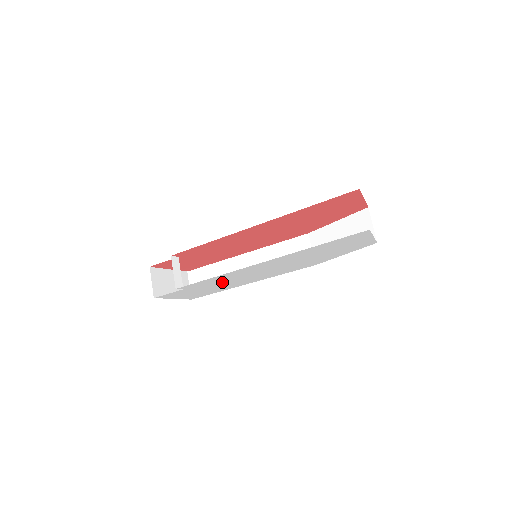
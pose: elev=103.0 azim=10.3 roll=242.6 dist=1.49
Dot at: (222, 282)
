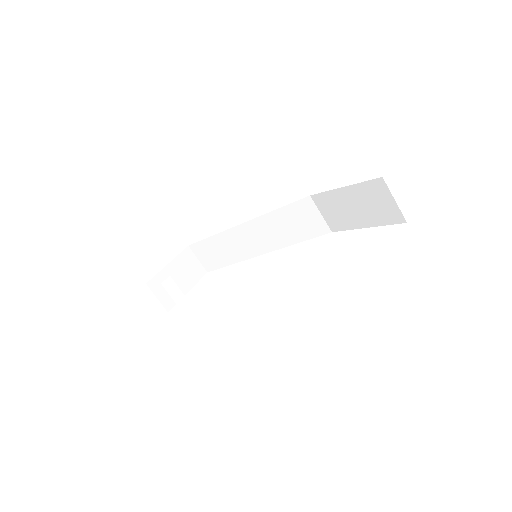
Dot at: occluded
